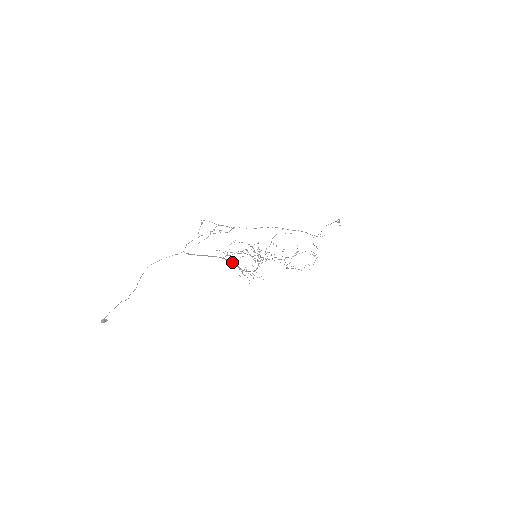
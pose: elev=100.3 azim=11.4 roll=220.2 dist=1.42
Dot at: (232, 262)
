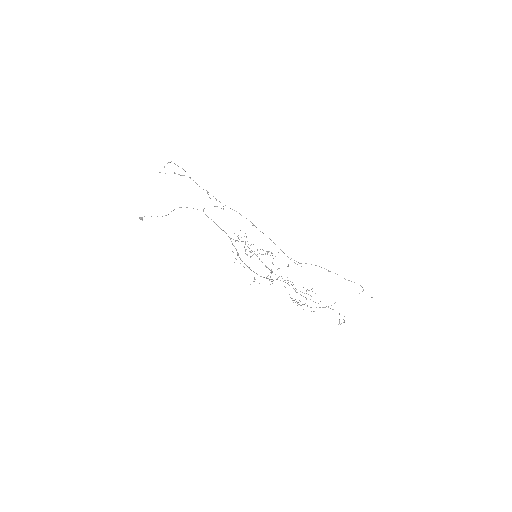
Dot at: occluded
